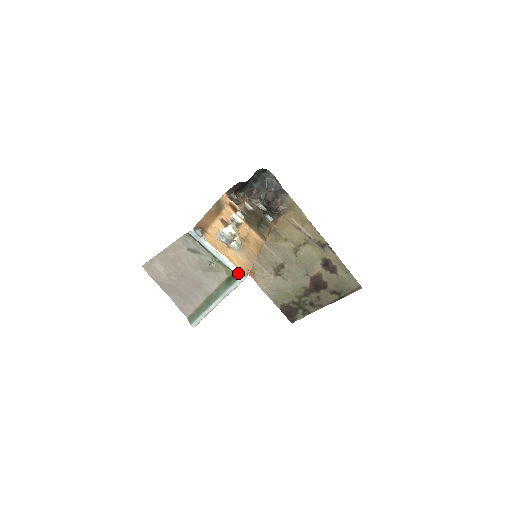
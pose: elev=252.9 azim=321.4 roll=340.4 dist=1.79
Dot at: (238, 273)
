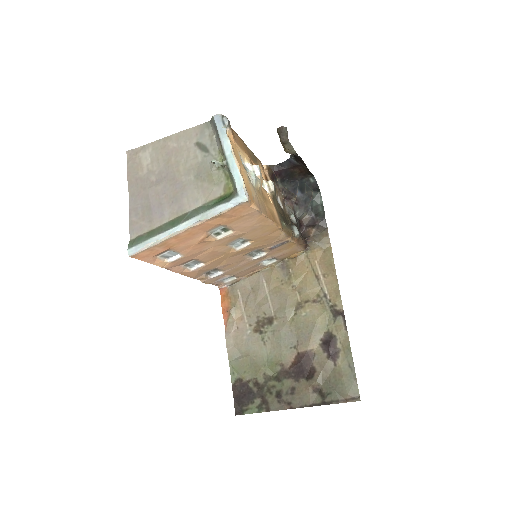
Dot at: (240, 189)
